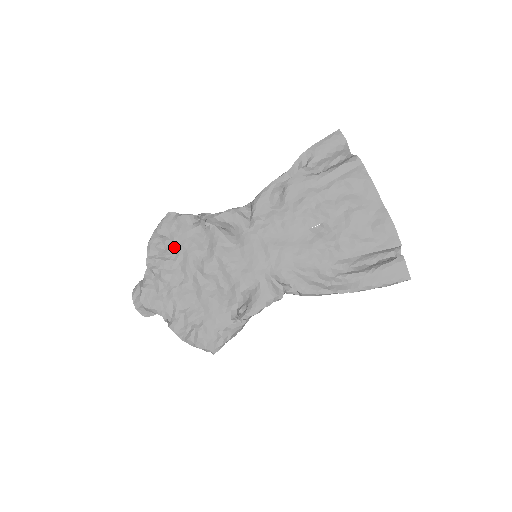
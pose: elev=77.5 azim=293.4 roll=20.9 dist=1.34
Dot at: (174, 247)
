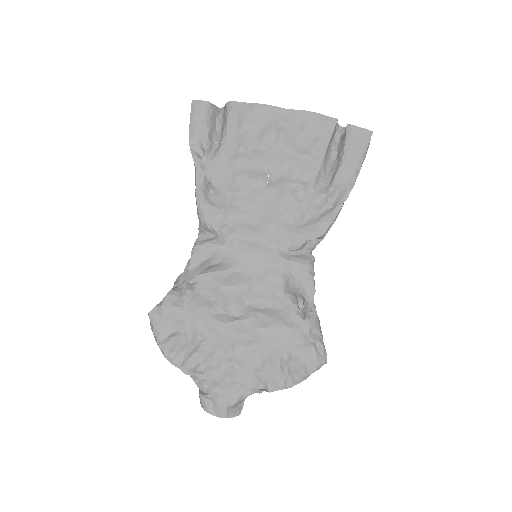
Dot at: (190, 331)
